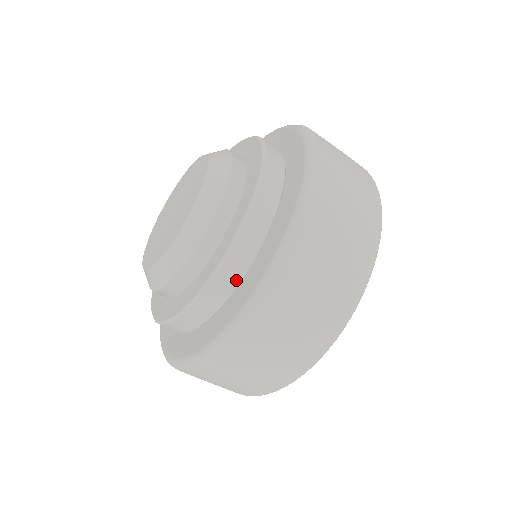
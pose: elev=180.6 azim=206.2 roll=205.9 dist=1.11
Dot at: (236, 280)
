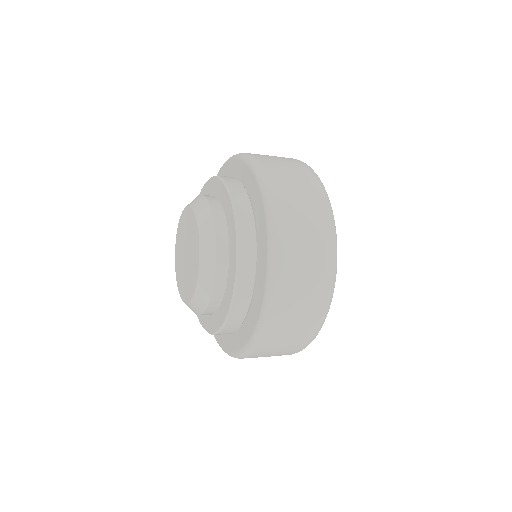
Dot at: (249, 210)
